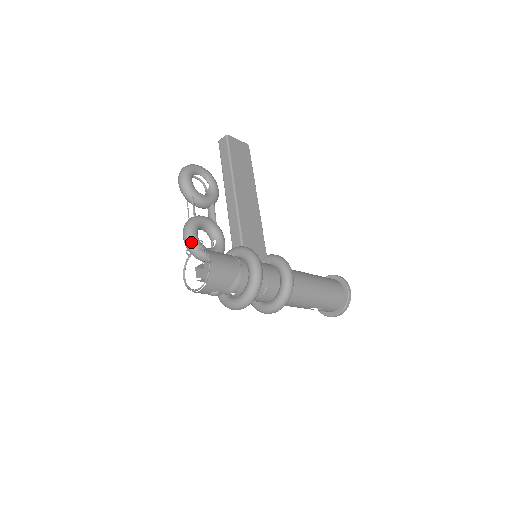
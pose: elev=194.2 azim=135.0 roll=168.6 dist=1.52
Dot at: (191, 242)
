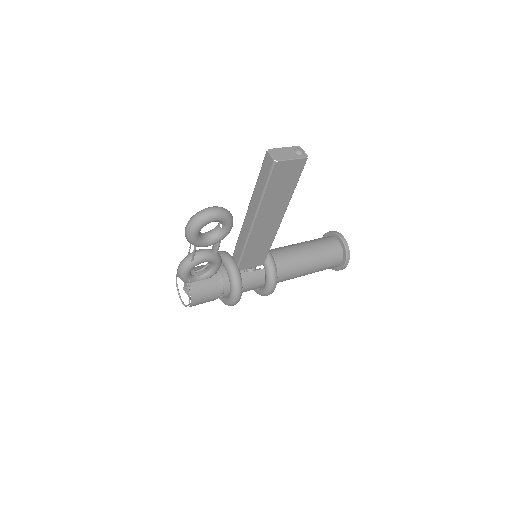
Dot at: (182, 280)
